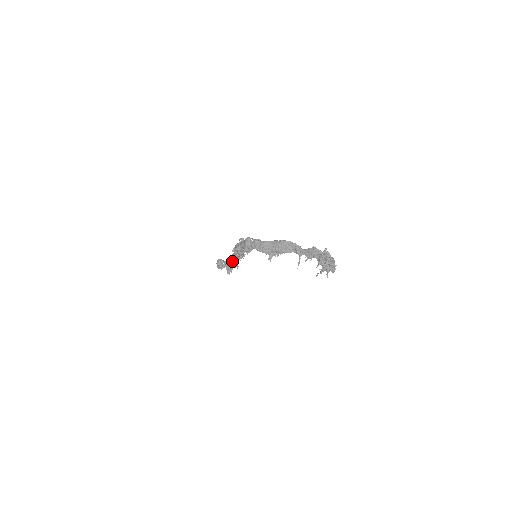
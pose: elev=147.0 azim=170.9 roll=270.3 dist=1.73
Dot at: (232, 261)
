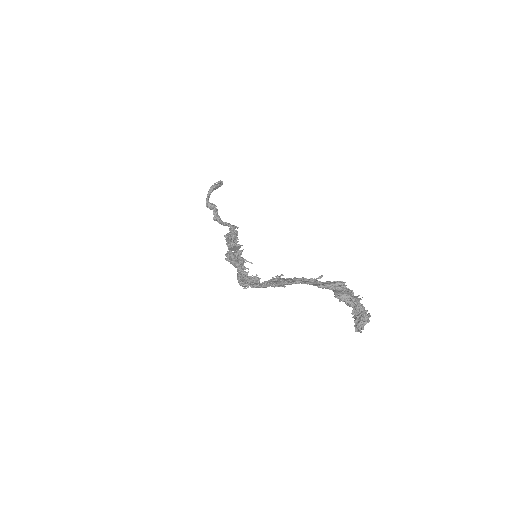
Dot at: occluded
